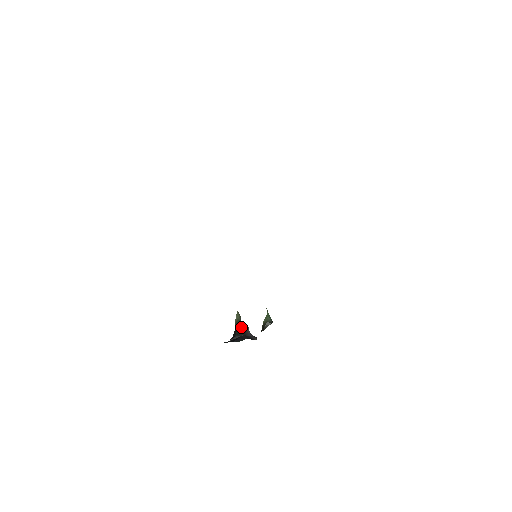
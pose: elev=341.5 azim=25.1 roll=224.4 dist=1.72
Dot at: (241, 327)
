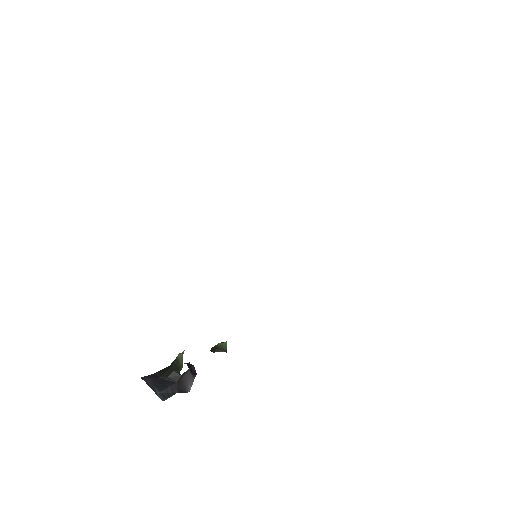
Dot at: (179, 372)
